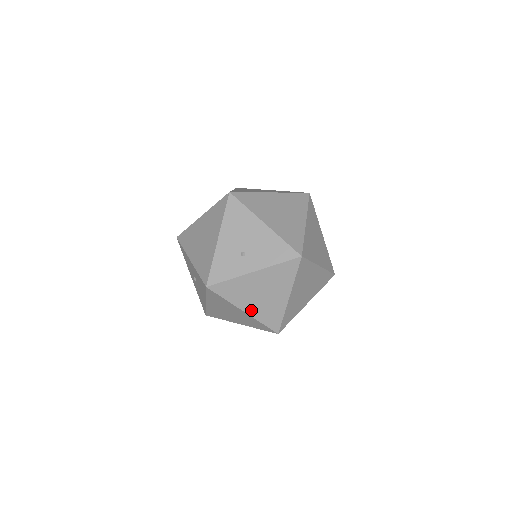
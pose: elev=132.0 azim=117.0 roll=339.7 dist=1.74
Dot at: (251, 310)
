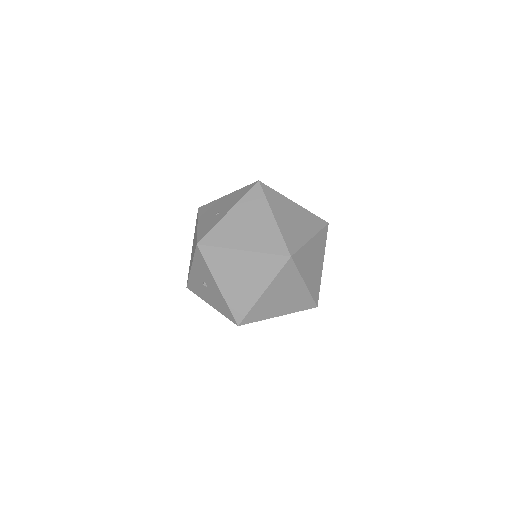
Dot at: (249, 246)
